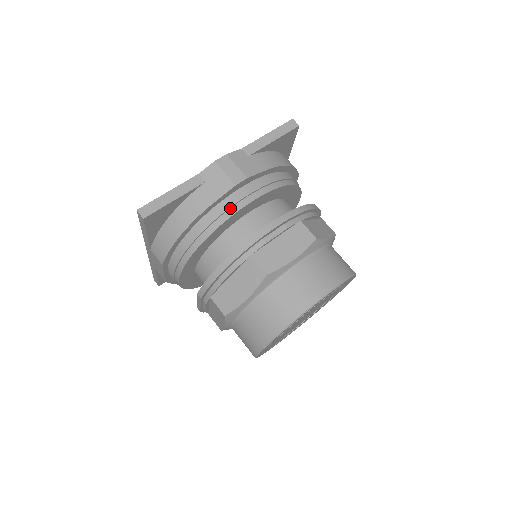
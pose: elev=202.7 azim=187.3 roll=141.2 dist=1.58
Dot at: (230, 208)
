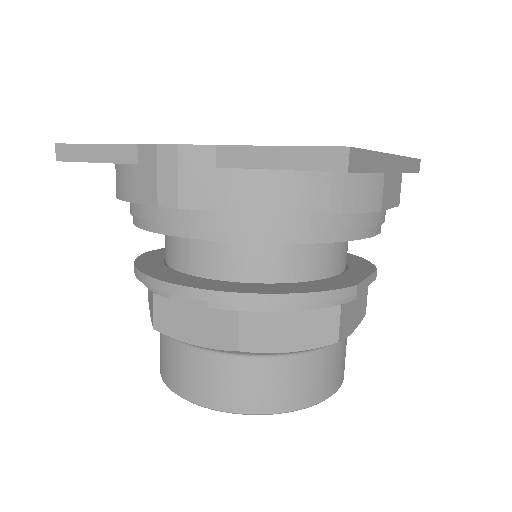
Dot at: (158, 221)
